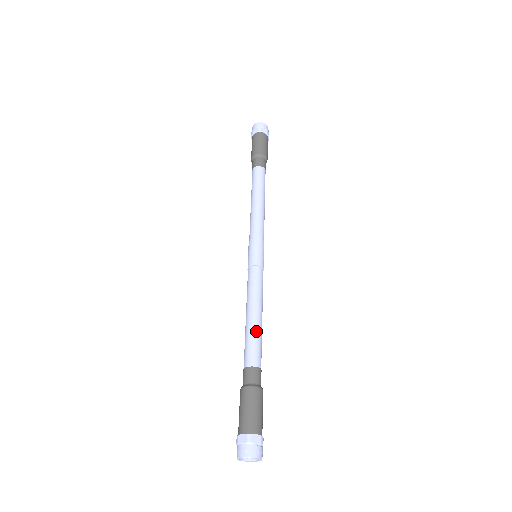
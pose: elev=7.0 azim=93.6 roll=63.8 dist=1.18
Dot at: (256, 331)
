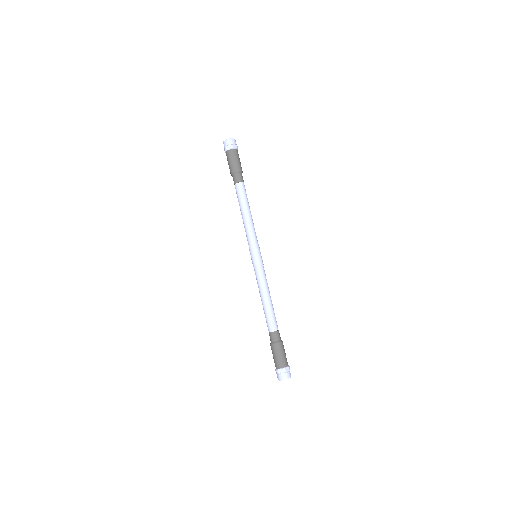
Dot at: (271, 309)
